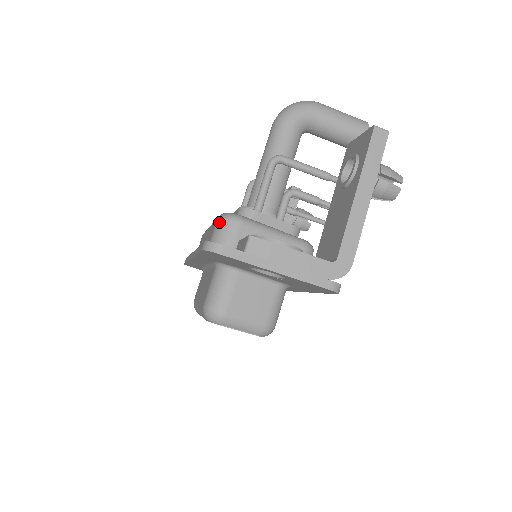
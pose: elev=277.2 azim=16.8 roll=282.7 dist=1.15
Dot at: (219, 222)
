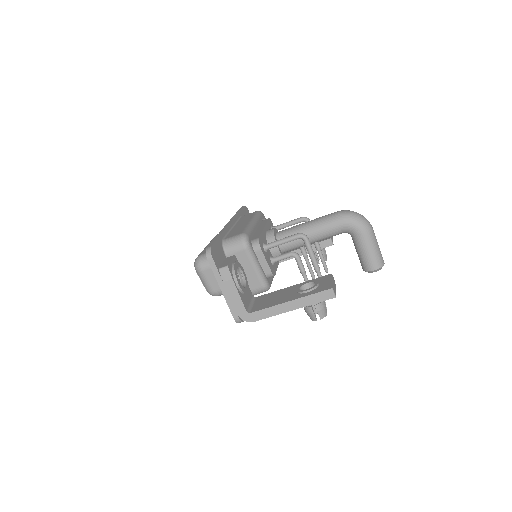
Dot at: (239, 237)
